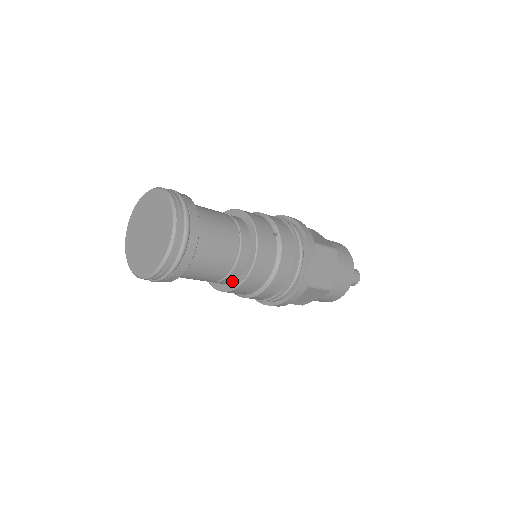
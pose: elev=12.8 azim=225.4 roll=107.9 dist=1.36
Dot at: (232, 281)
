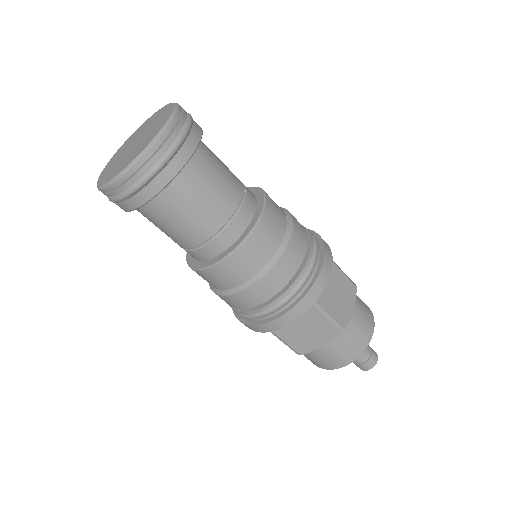
Dot at: (220, 253)
